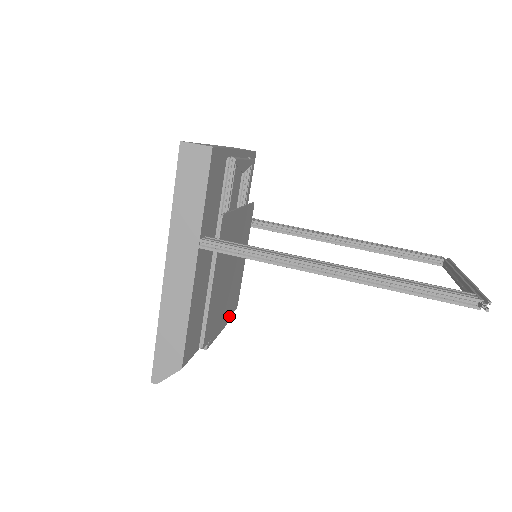
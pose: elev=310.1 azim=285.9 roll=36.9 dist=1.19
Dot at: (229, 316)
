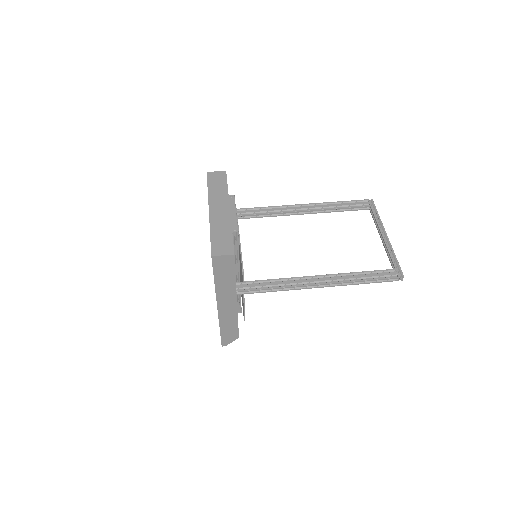
Dot at: occluded
